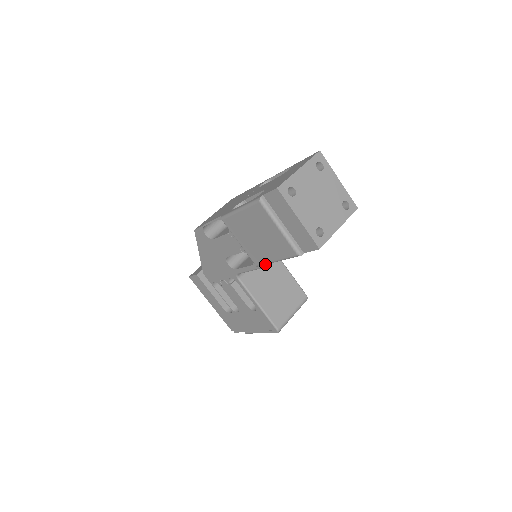
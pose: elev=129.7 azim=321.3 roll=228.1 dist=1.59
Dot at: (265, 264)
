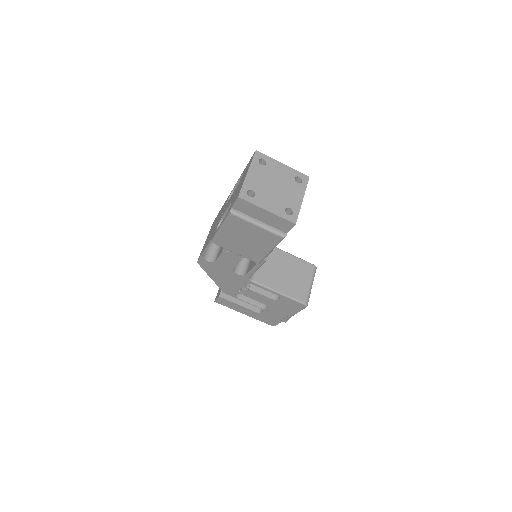
Dot at: (264, 258)
